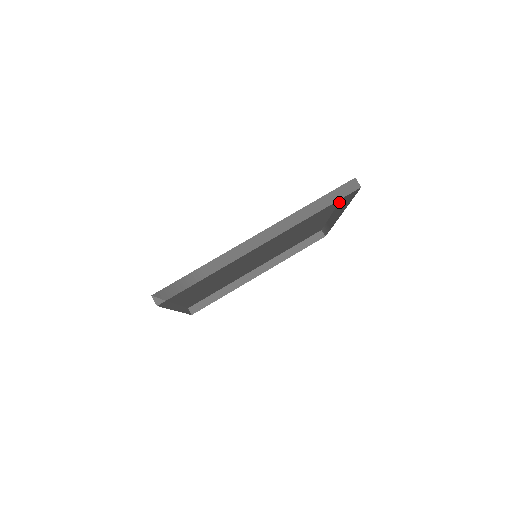
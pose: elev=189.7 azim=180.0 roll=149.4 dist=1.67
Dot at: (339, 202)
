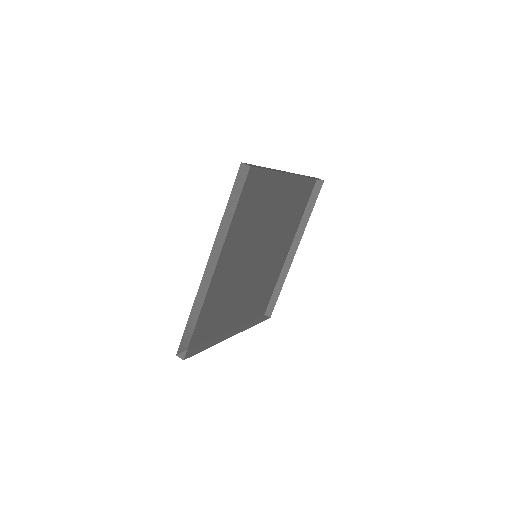
Dot at: occluded
